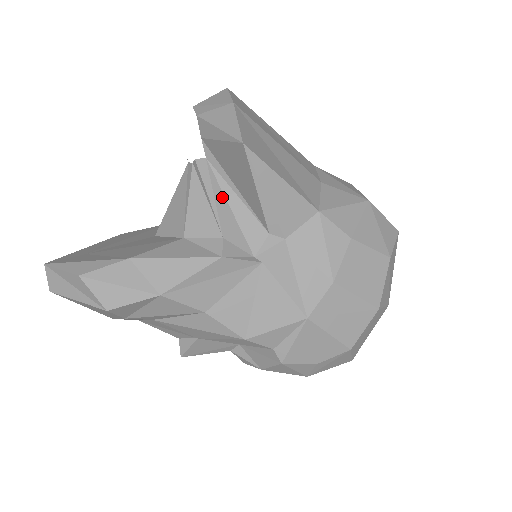
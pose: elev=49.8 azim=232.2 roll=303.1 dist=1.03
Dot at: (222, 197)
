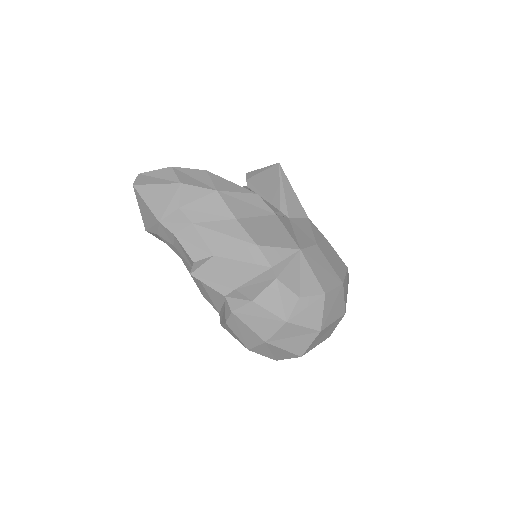
Dot at: occluded
